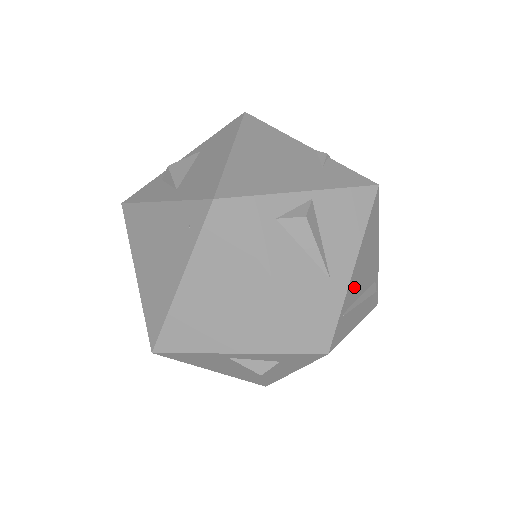
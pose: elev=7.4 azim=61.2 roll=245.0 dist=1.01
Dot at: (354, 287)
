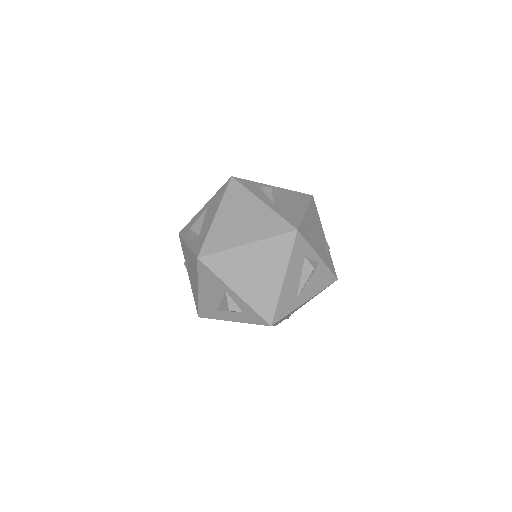
Dot at: occluded
